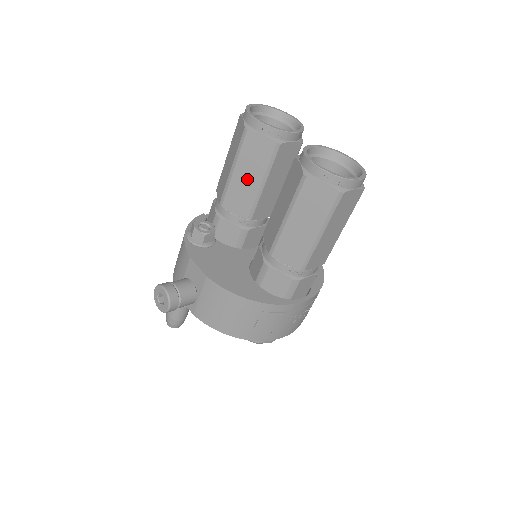
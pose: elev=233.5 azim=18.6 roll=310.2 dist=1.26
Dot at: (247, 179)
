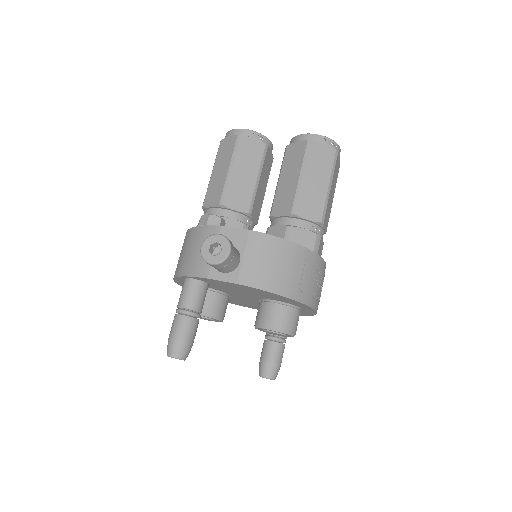
Dot at: (244, 176)
